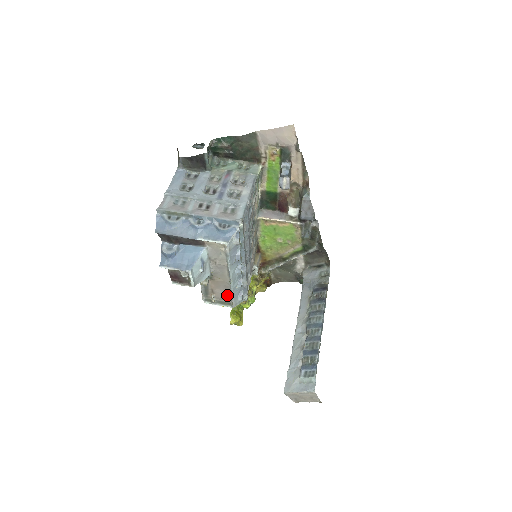
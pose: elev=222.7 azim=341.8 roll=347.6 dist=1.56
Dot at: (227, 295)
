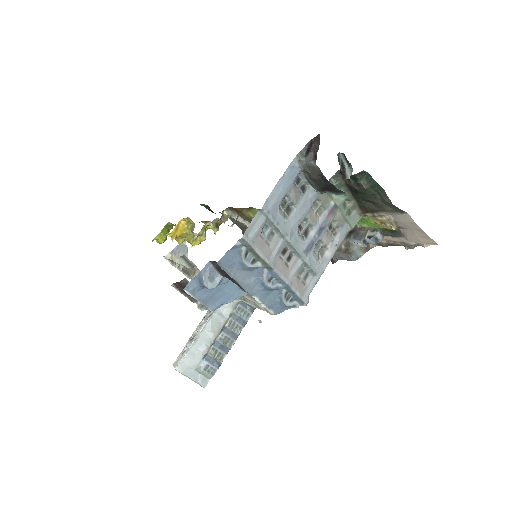
Dot at: occluded
